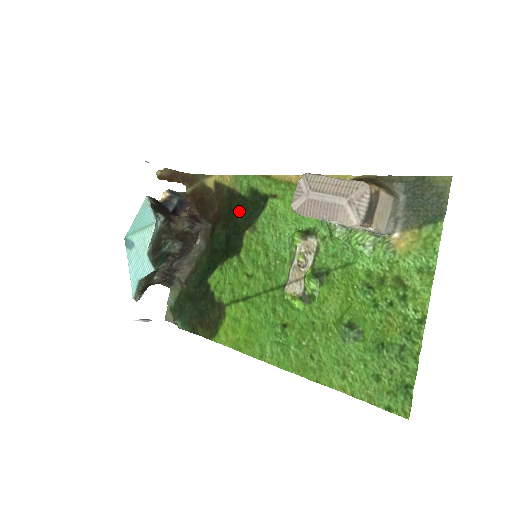
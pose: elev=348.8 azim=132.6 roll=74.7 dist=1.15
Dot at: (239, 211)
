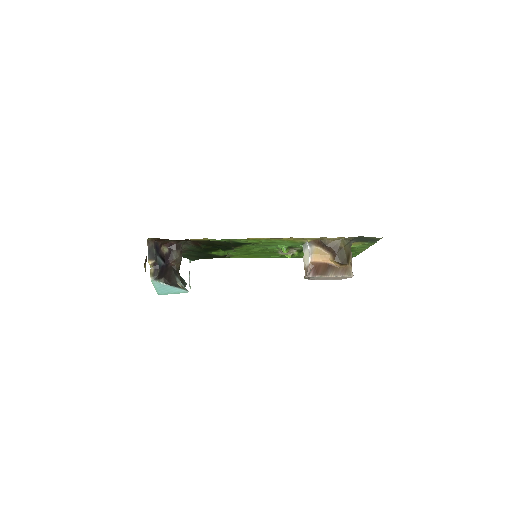
Dot at: (225, 245)
